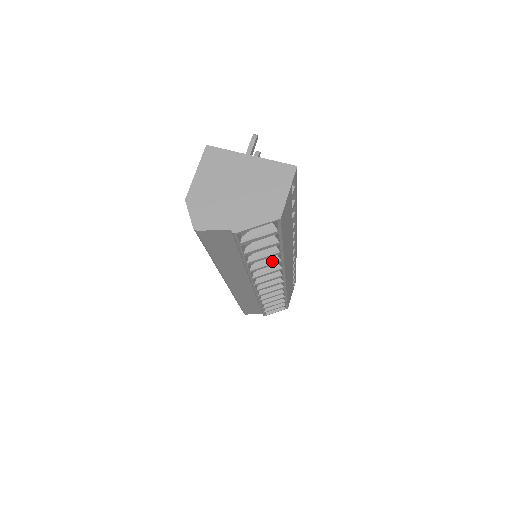
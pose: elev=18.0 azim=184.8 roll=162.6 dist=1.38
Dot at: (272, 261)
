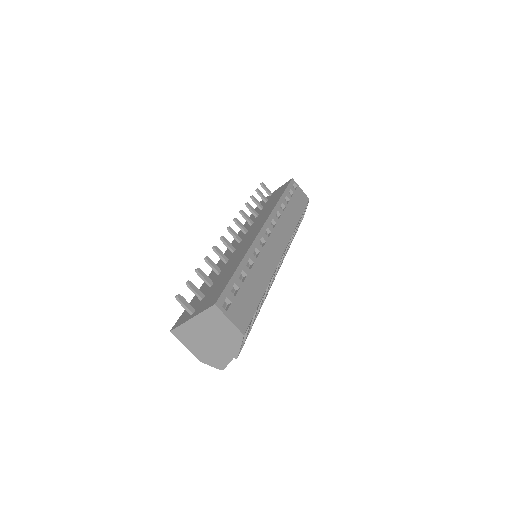
Dot at: occluded
